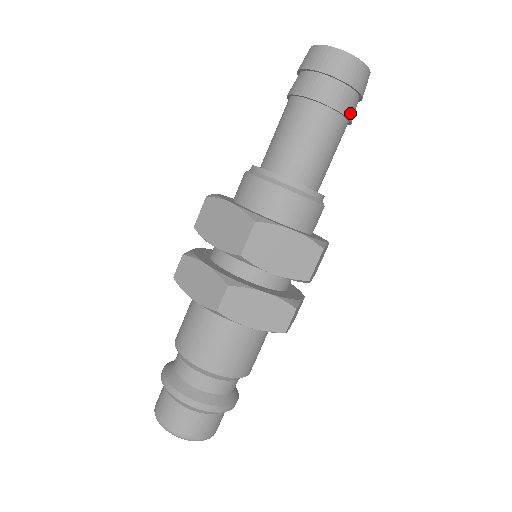
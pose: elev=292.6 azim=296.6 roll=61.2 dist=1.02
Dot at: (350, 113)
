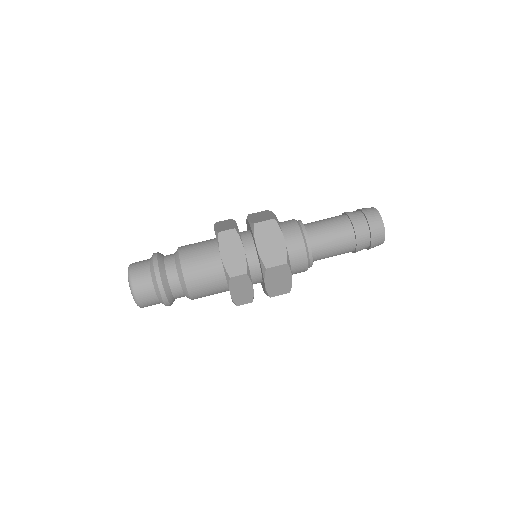
Dot at: (359, 239)
